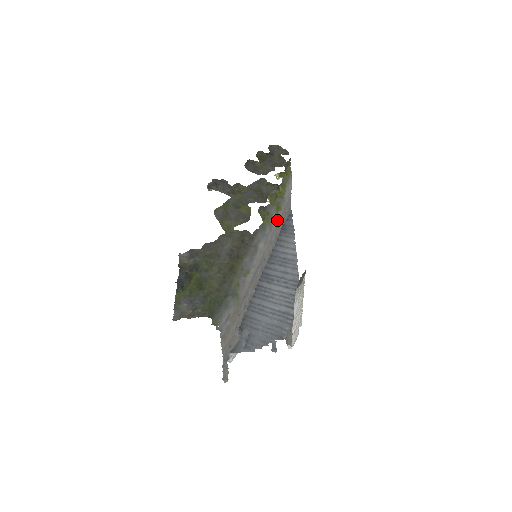
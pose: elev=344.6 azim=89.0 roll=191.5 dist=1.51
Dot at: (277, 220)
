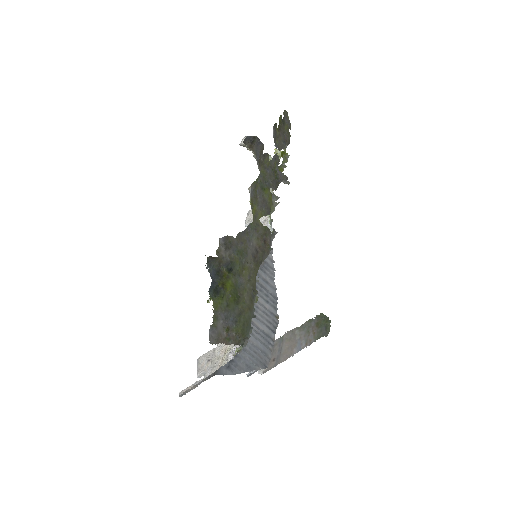
Dot at: occluded
